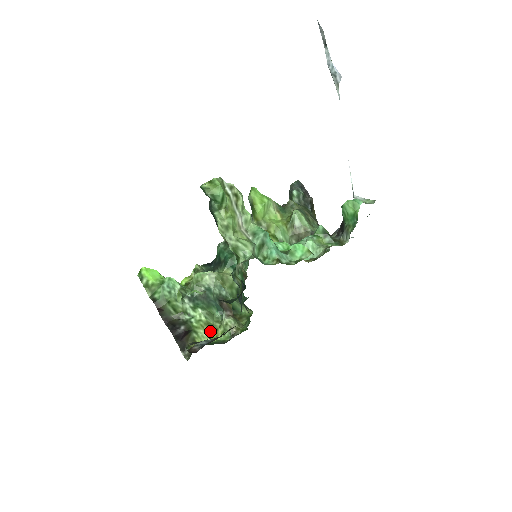
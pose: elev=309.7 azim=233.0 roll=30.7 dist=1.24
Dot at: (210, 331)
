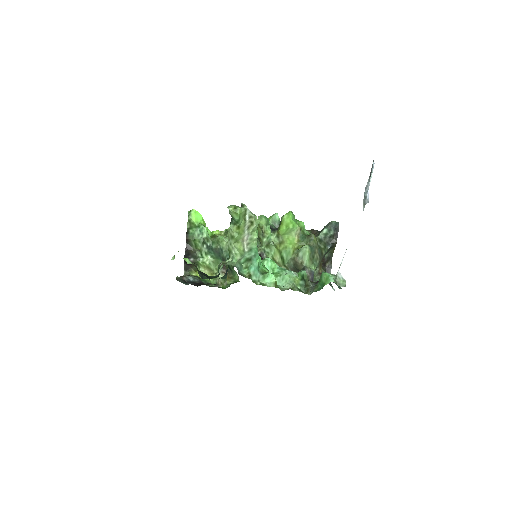
Dot at: (208, 272)
